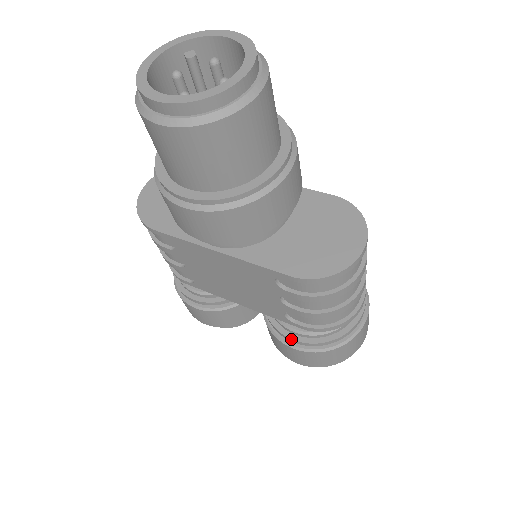
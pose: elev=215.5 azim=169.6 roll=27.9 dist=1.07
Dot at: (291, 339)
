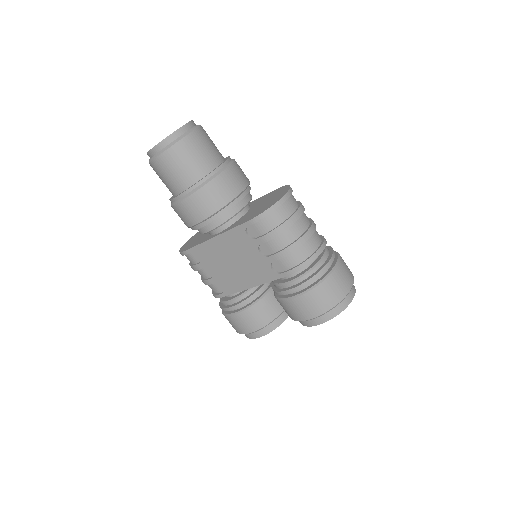
Dot at: (287, 291)
